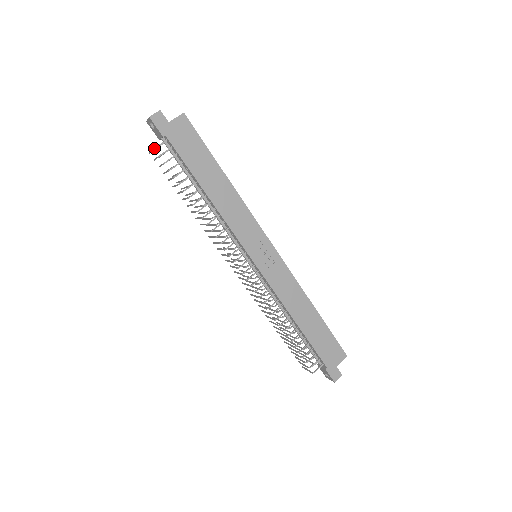
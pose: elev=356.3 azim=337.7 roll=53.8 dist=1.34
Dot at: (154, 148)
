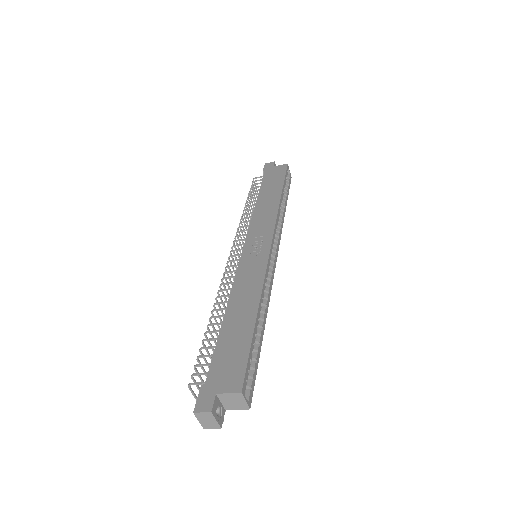
Dot at: (254, 178)
